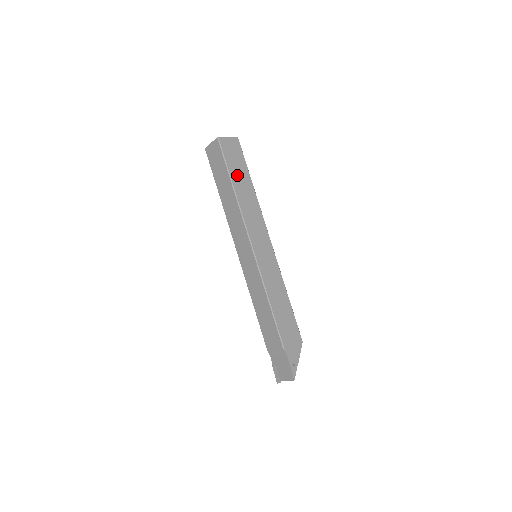
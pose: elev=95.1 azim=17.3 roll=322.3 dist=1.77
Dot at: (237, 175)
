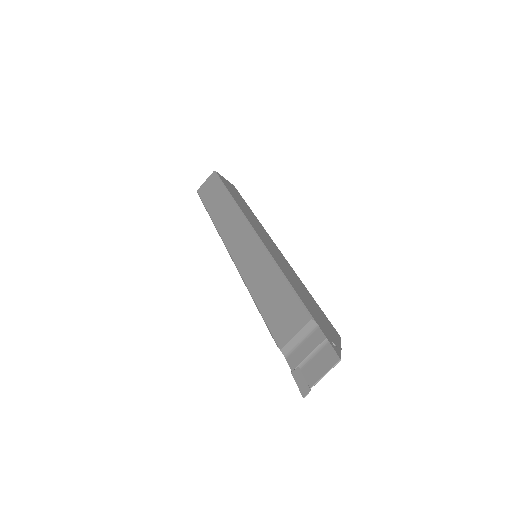
Dot at: (234, 194)
